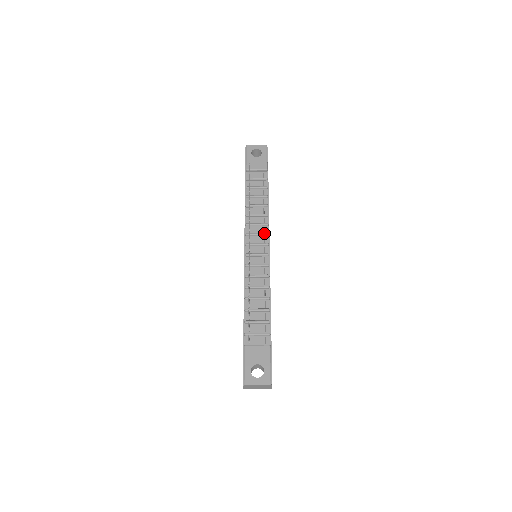
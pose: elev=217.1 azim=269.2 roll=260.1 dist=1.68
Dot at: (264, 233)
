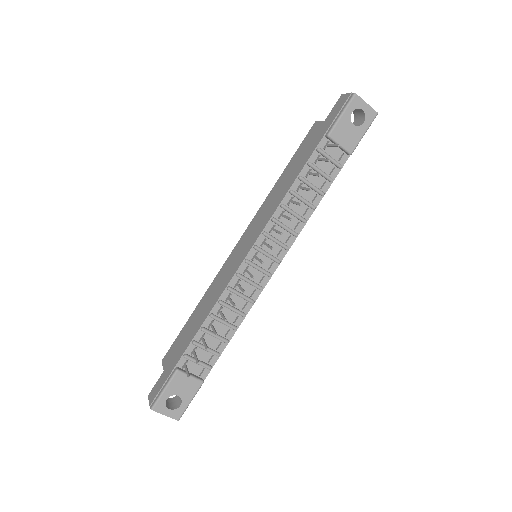
Dot at: (285, 246)
